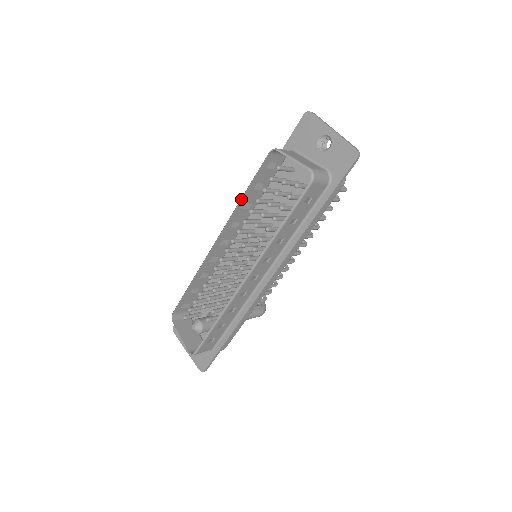
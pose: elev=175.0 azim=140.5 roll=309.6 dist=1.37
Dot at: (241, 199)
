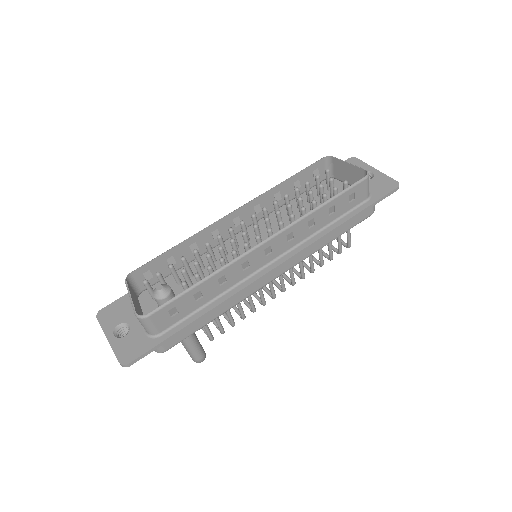
Dot at: (281, 182)
